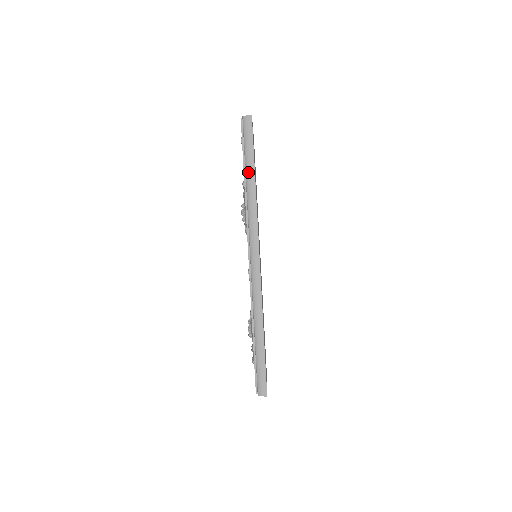
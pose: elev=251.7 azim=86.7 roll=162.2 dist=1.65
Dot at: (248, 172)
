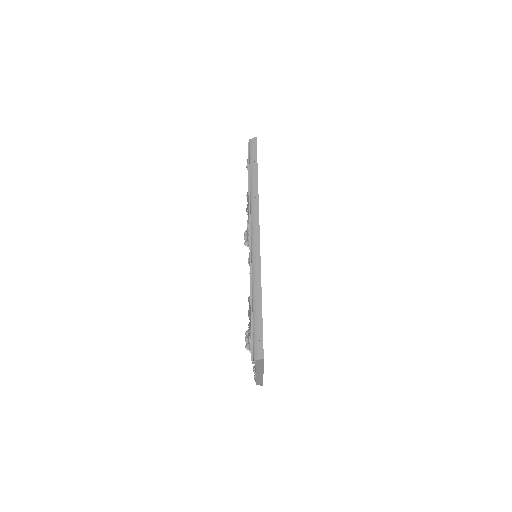
Dot at: (252, 173)
